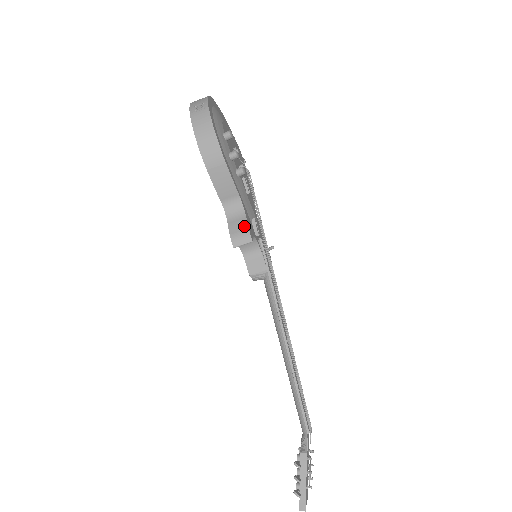
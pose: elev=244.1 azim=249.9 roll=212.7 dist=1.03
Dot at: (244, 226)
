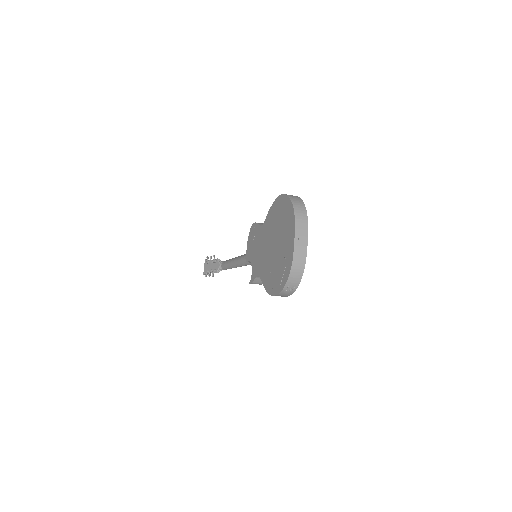
Dot at: occluded
